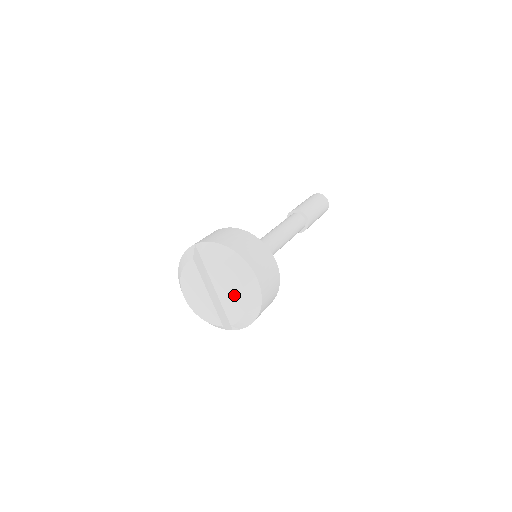
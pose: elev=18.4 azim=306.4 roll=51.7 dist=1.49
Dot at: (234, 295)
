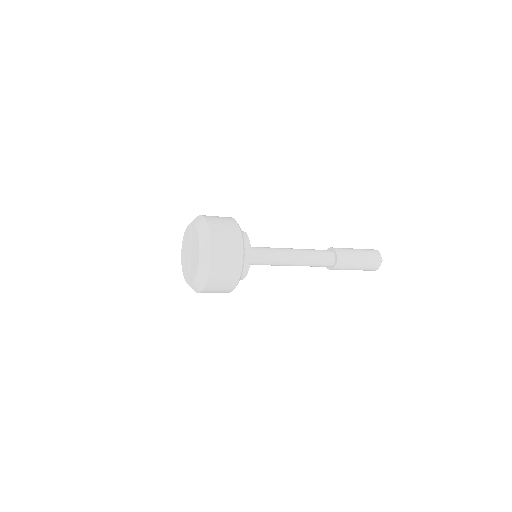
Dot at: (196, 259)
